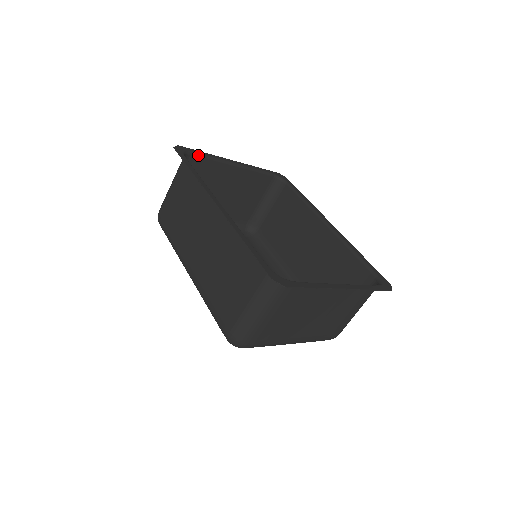
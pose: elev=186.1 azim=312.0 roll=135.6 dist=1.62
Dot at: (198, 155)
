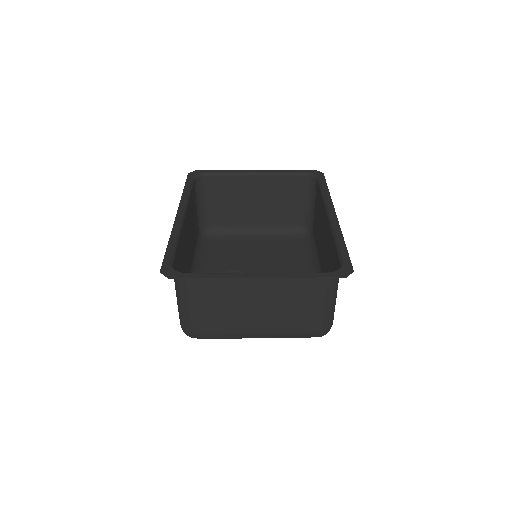
Dot at: (214, 174)
